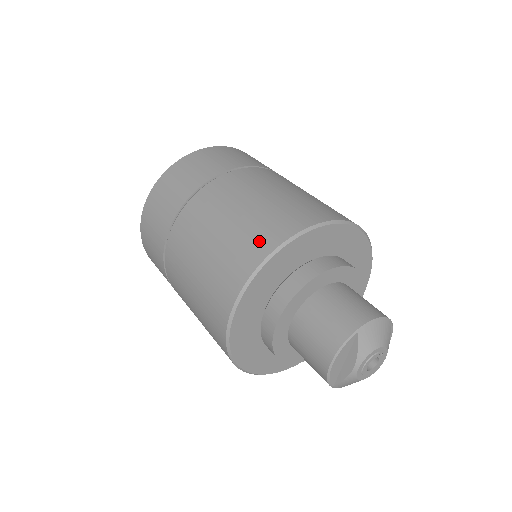
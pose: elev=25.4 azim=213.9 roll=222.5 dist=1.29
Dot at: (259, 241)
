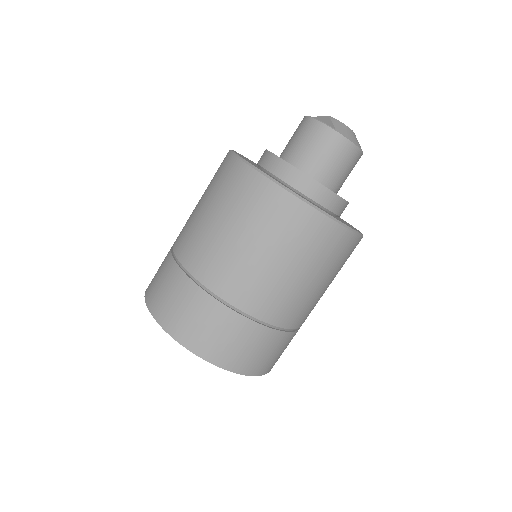
Dot at: occluded
